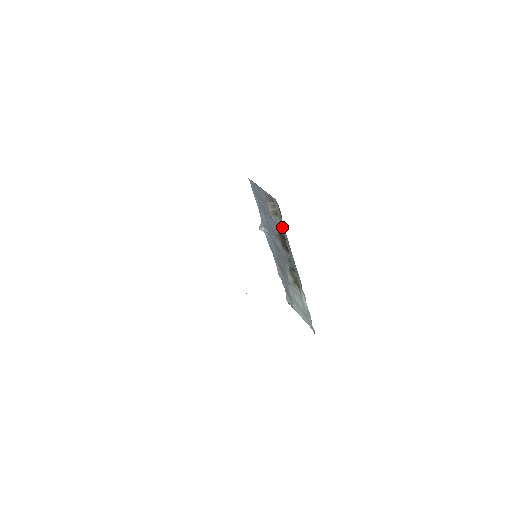
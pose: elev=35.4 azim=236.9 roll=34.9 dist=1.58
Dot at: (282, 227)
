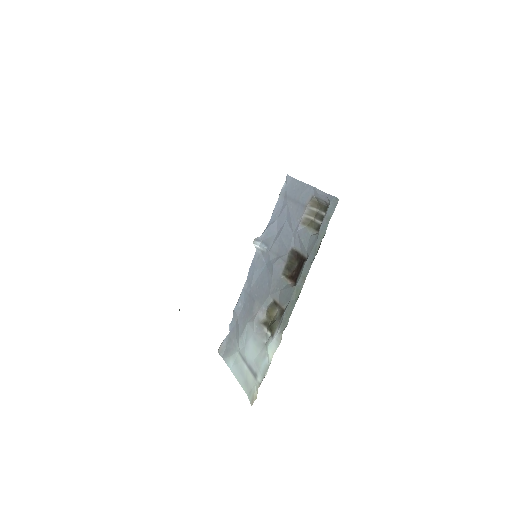
Dot at: (317, 238)
